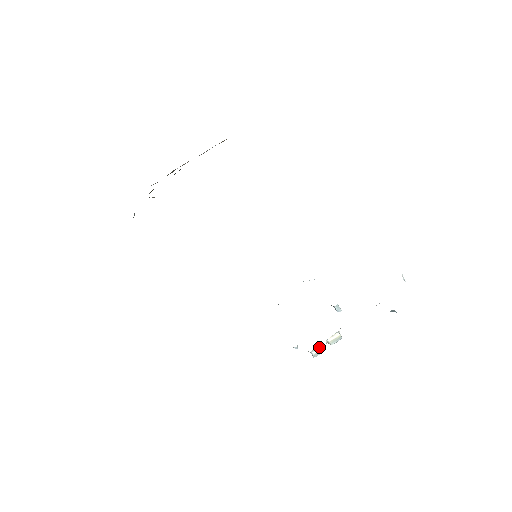
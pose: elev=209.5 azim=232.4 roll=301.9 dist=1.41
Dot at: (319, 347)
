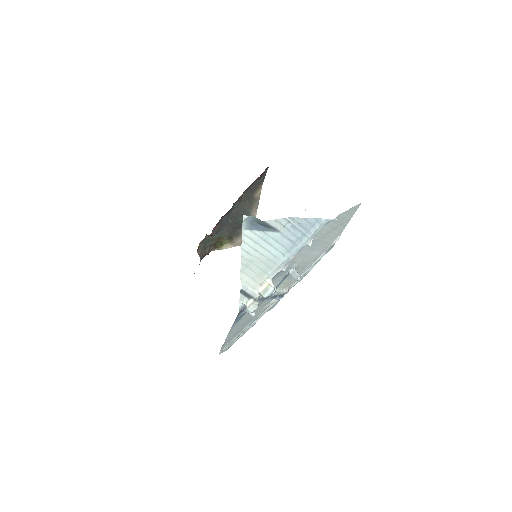
Dot at: (251, 299)
